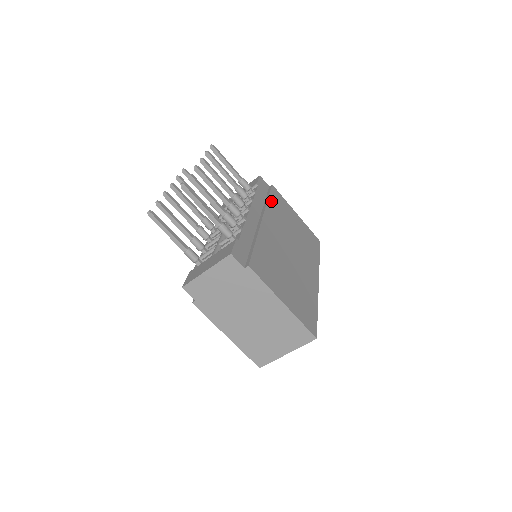
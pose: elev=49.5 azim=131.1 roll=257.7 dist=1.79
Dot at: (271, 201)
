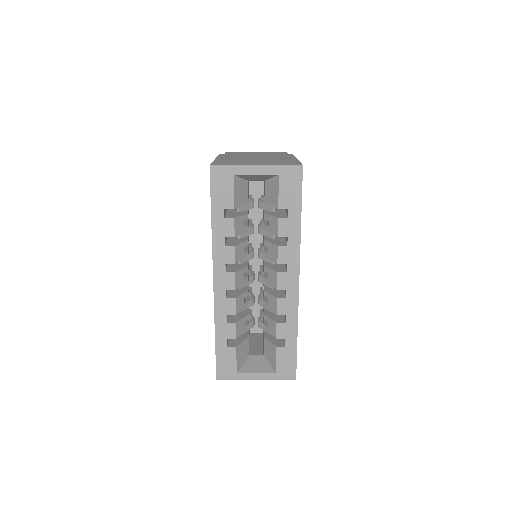
Dot at: occluded
